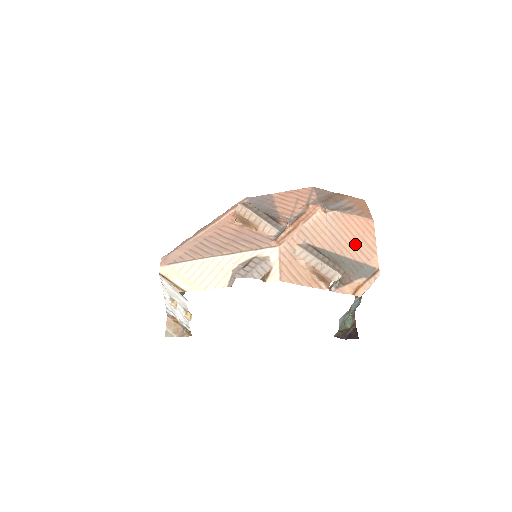
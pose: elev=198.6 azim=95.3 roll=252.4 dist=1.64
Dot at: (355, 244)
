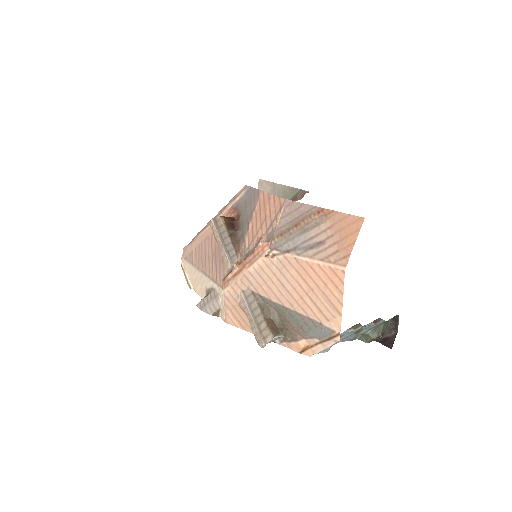
Dot at: (311, 298)
